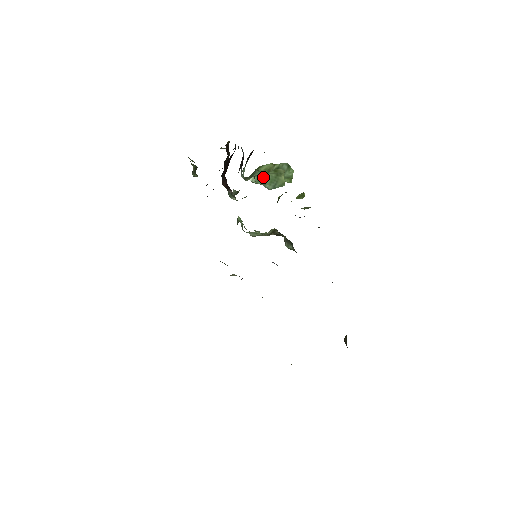
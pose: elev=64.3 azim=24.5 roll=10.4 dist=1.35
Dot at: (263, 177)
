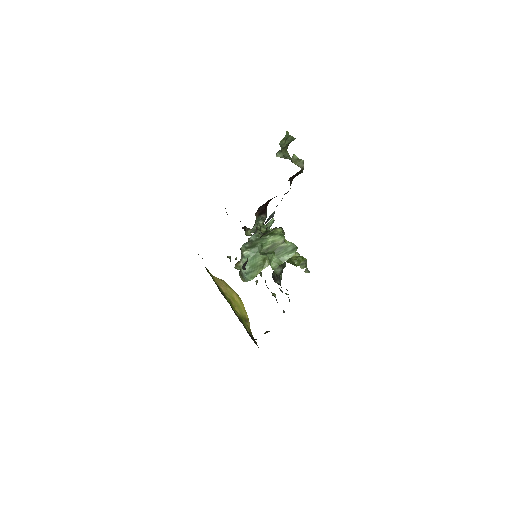
Dot at: (254, 256)
